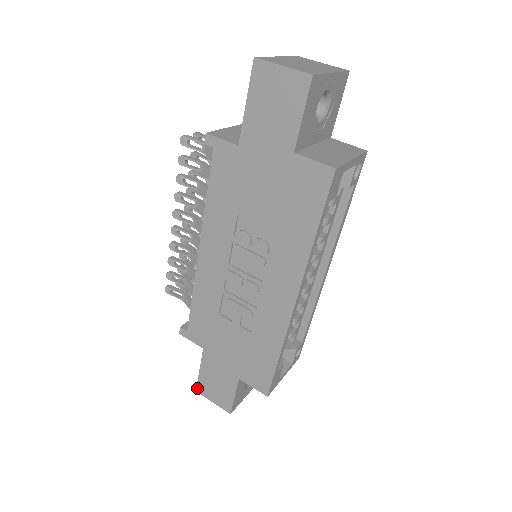
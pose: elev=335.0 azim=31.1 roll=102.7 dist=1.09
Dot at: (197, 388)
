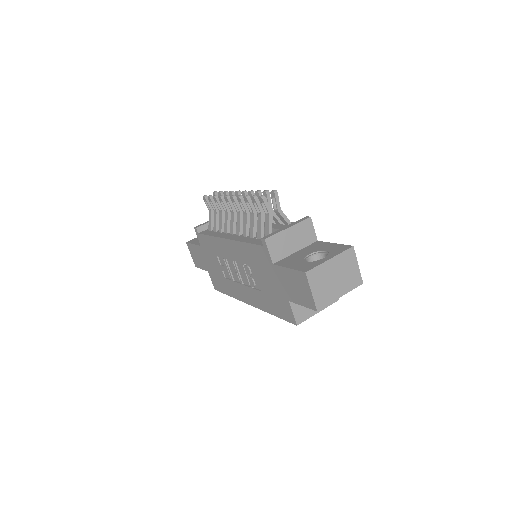
Dot at: (187, 243)
